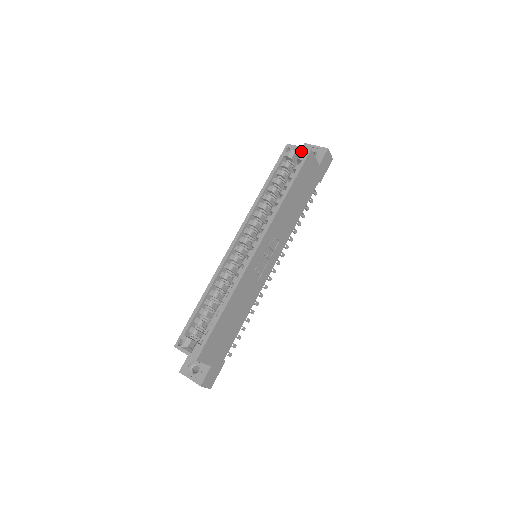
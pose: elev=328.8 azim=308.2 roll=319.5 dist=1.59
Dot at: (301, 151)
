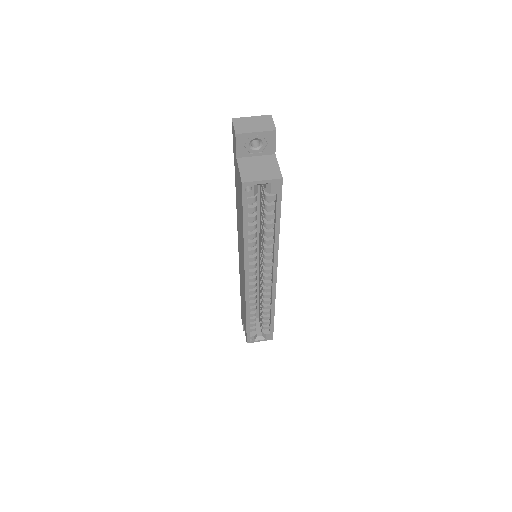
Dot at: (268, 184)
